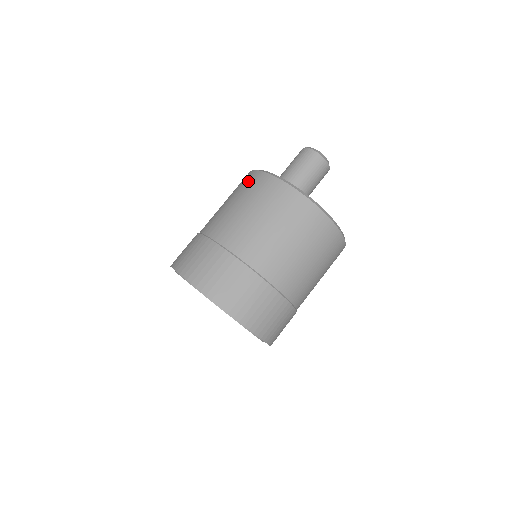
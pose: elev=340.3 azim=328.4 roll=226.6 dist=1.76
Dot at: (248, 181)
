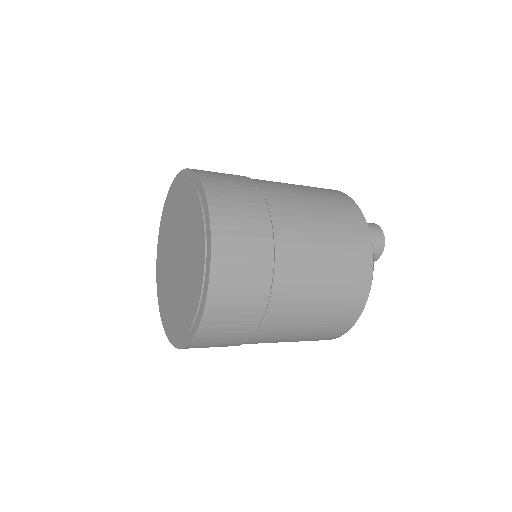
Dot at: occluded
